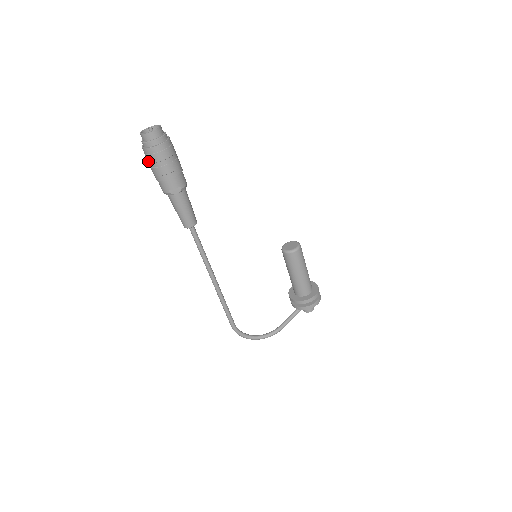
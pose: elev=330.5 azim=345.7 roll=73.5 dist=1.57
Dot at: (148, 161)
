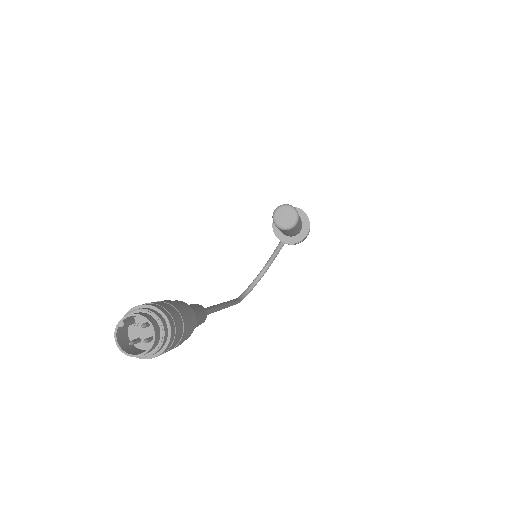
Dot at: occluded
